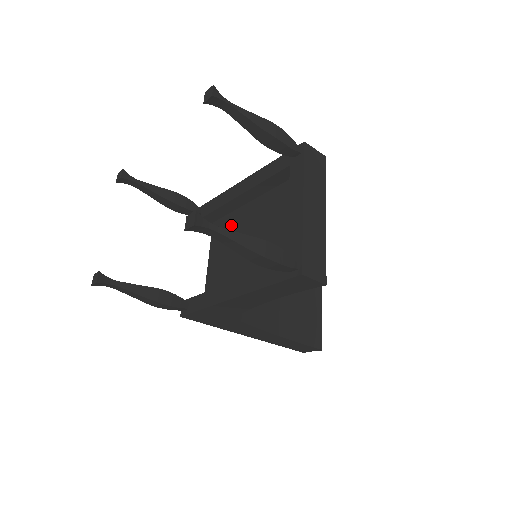
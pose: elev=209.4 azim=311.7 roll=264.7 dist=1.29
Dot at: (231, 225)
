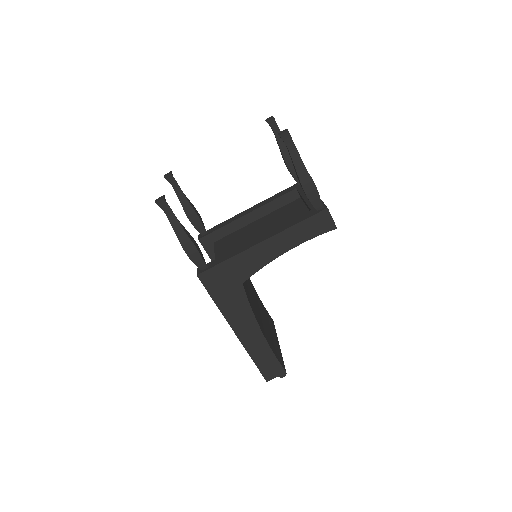
Dot at: (237, 235)
